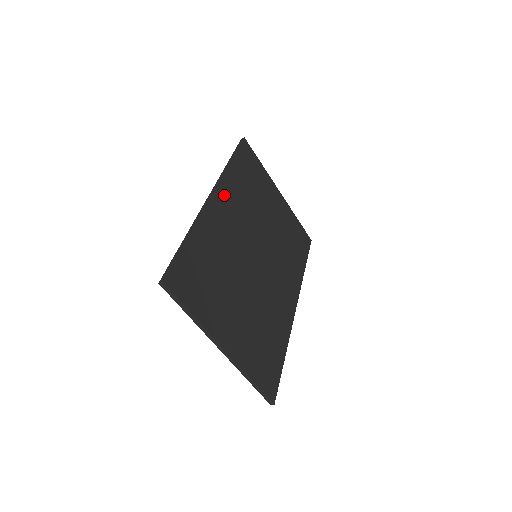
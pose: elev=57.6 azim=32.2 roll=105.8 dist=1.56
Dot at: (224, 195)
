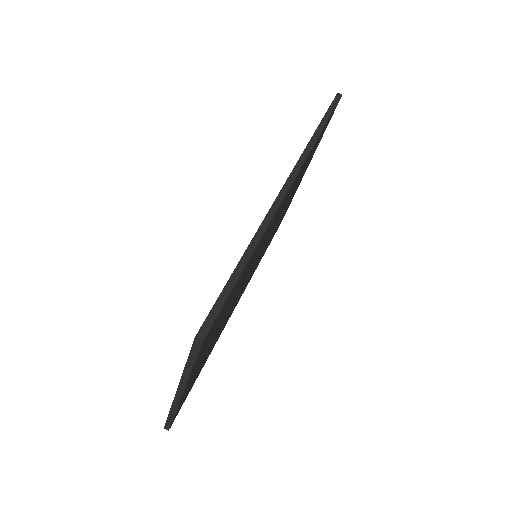
Dot at: (293, 183)
